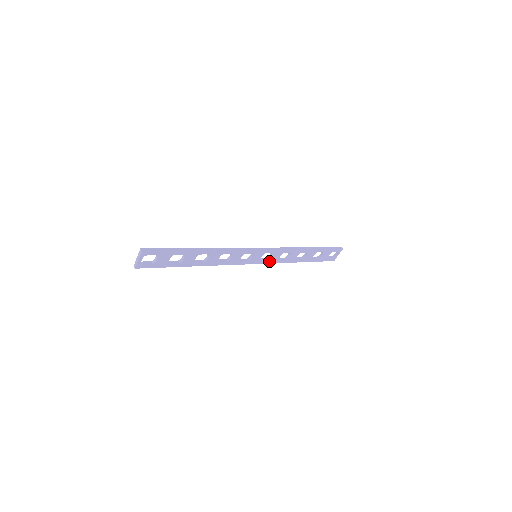
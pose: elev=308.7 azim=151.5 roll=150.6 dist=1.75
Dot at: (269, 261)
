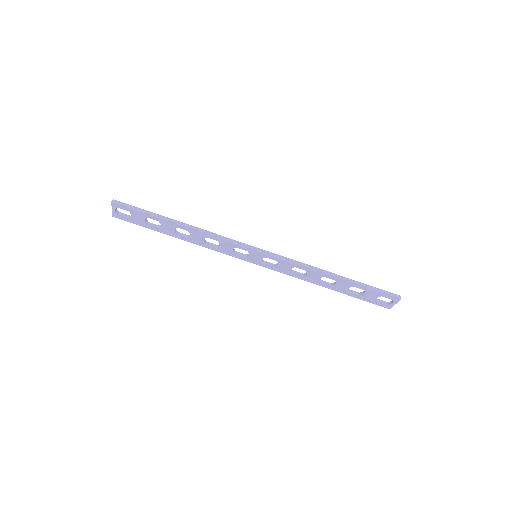
Dot at: (277, 269)
